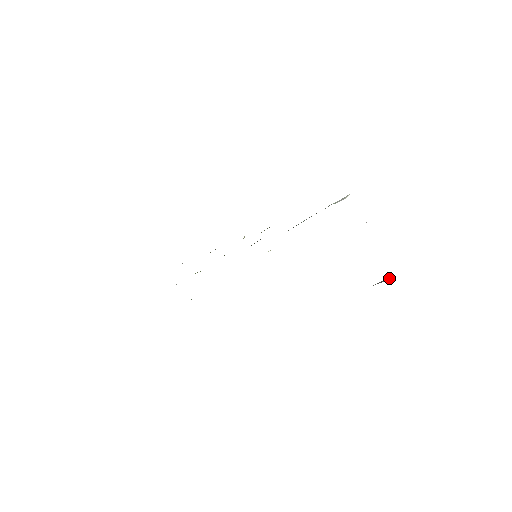
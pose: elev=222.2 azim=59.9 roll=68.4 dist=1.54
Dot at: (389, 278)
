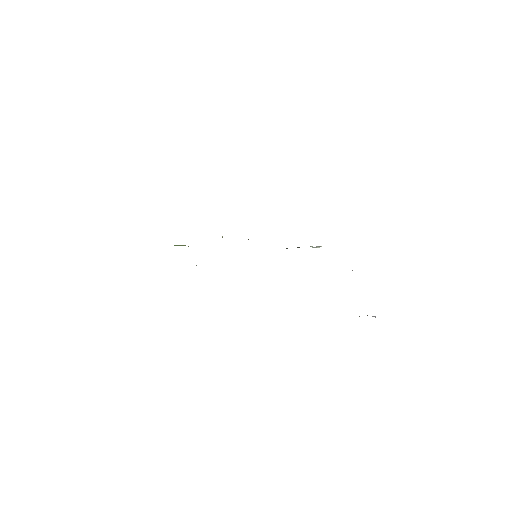
Dot at: occluded
